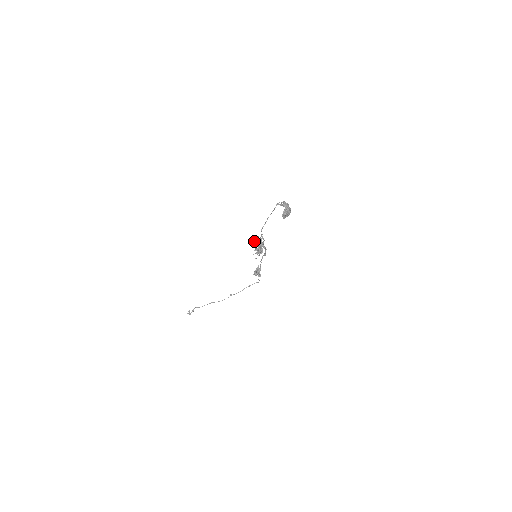
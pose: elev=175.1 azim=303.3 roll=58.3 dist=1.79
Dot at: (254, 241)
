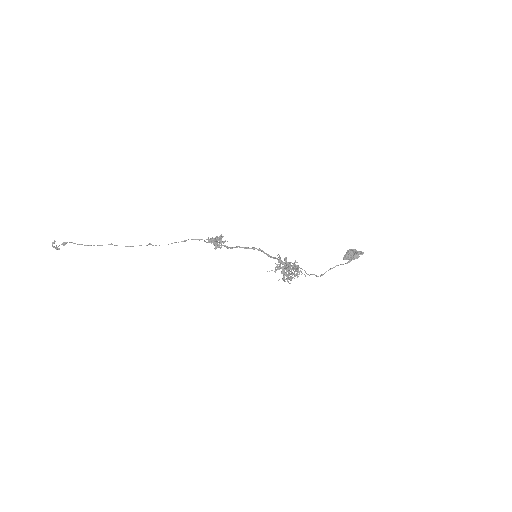
Dot at: occluded
